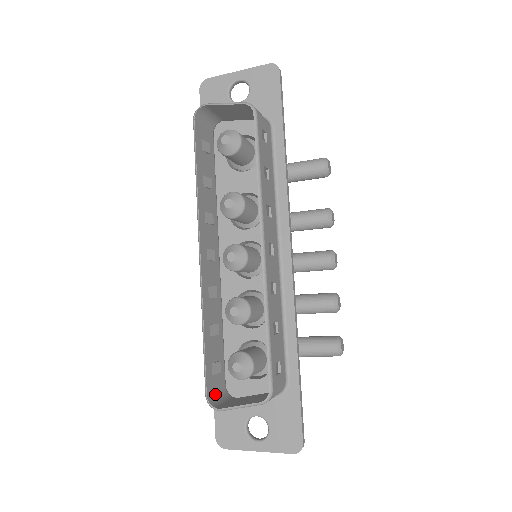
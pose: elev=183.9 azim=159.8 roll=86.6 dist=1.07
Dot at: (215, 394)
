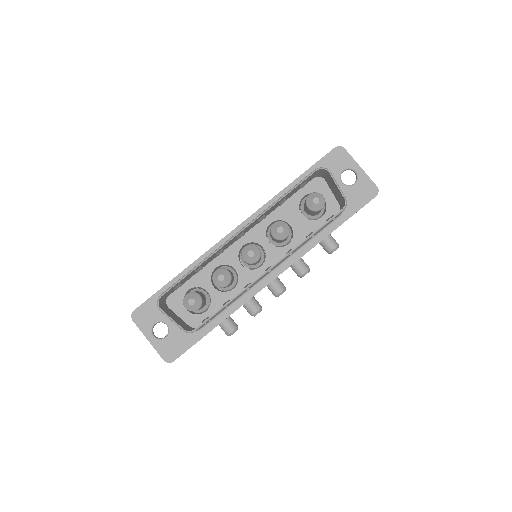
Dot at: (164, 297)
